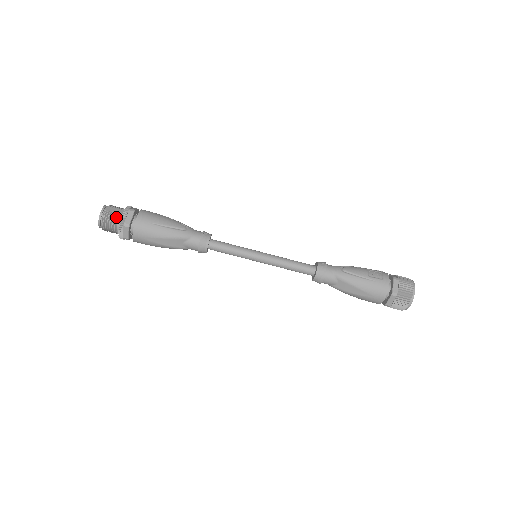
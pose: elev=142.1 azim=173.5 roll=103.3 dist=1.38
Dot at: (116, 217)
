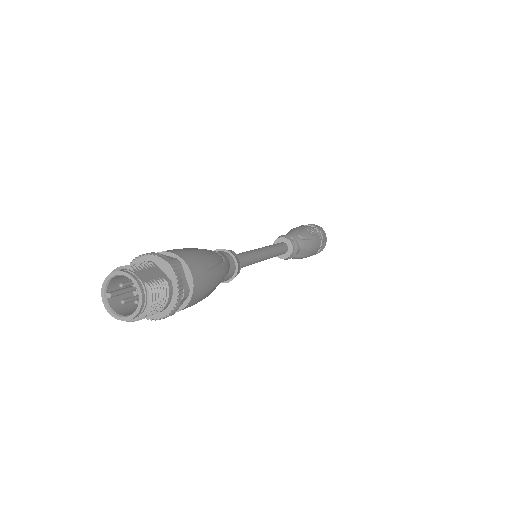
Dot at: (165, 287)
